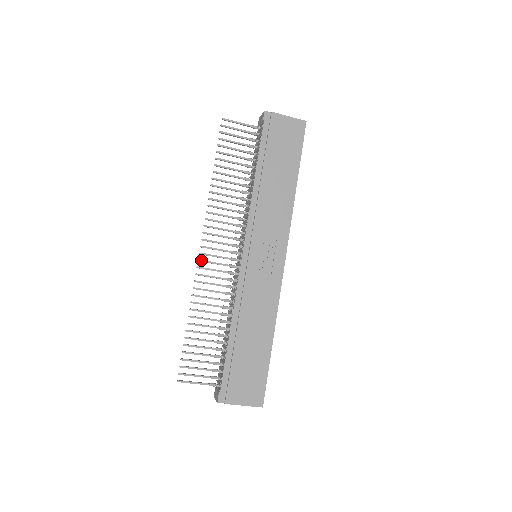
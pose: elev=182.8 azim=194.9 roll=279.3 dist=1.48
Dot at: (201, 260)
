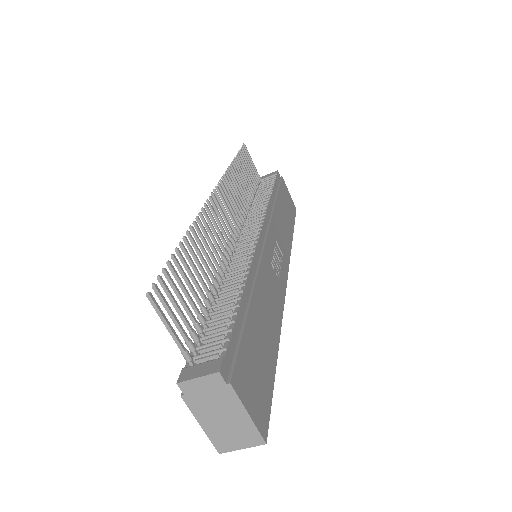
Dot at: (213, 200)
